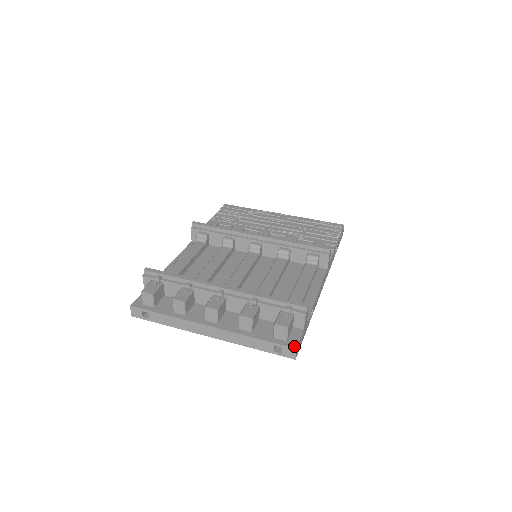
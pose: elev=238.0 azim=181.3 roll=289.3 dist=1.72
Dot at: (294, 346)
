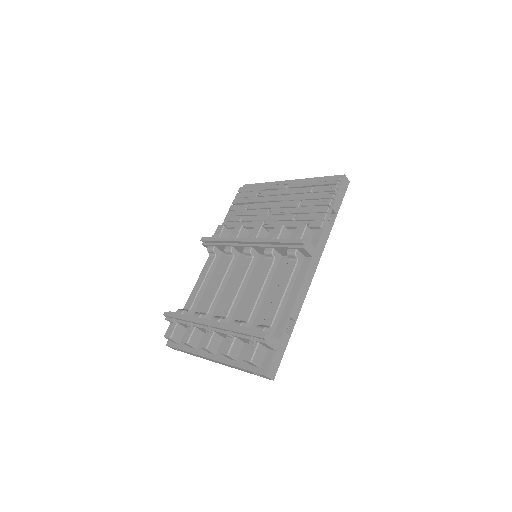
Dot at: (264, 373)
